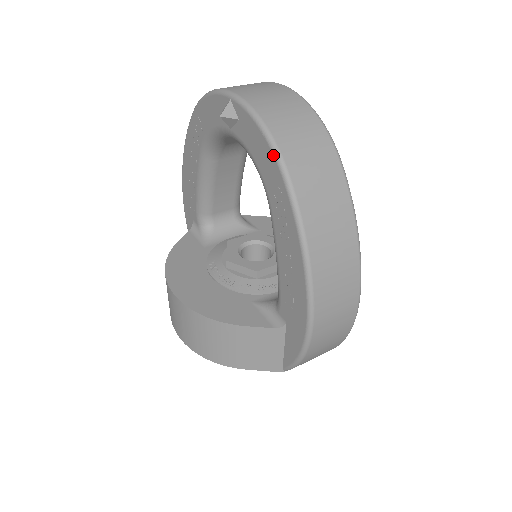
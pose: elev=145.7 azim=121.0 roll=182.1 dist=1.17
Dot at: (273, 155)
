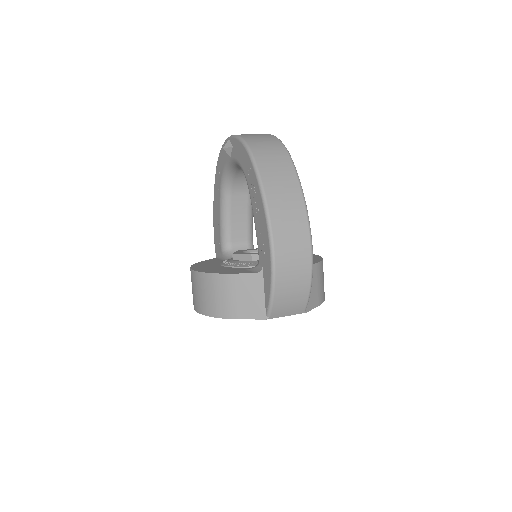
Dot at: (246, 150)
